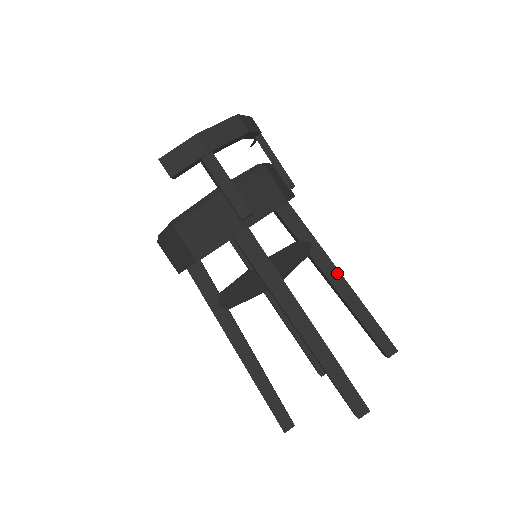
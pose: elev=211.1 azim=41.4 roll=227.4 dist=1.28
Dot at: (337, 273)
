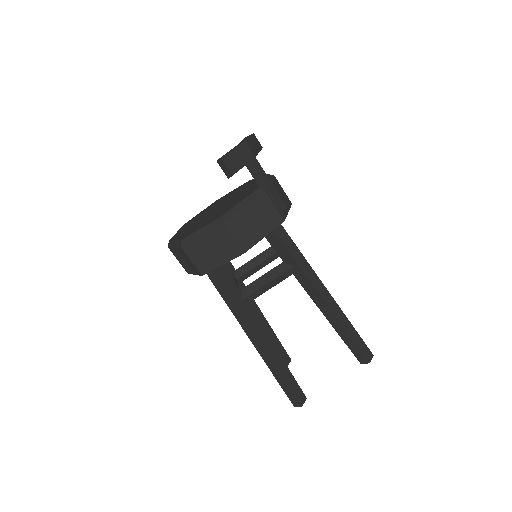
Dot at: occluded
